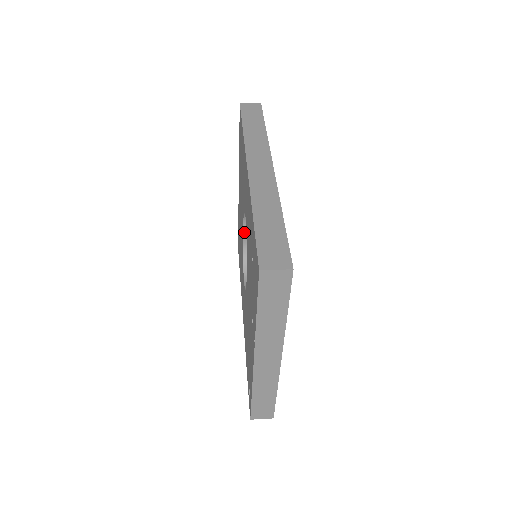
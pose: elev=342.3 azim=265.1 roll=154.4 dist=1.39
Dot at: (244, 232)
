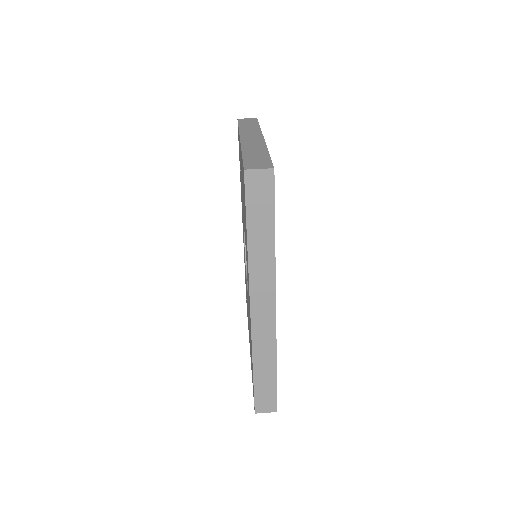
Dot at: occluded
